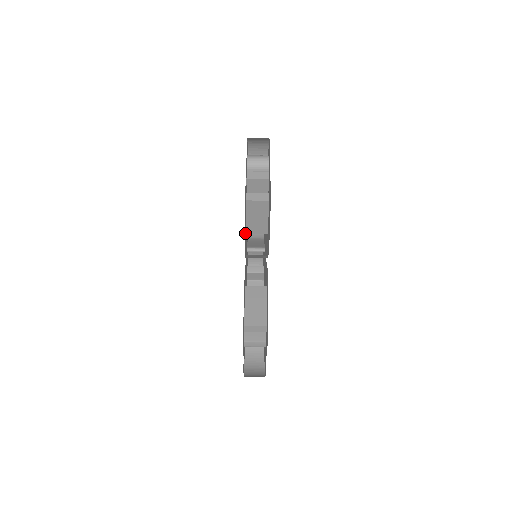
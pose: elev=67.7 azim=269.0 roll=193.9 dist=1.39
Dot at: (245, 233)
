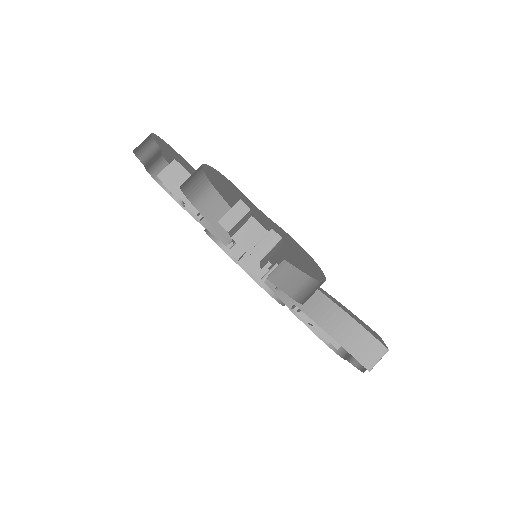
Dot at: occluded
